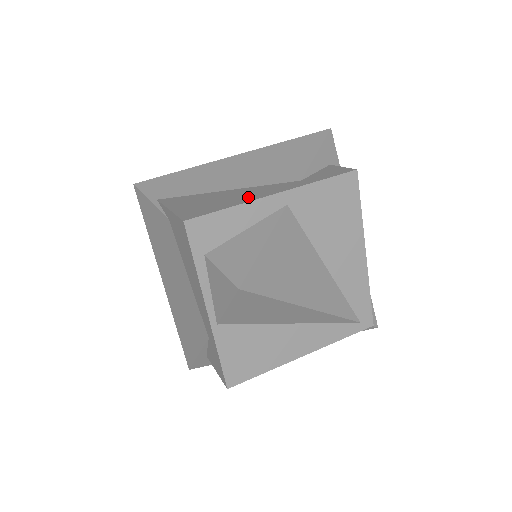
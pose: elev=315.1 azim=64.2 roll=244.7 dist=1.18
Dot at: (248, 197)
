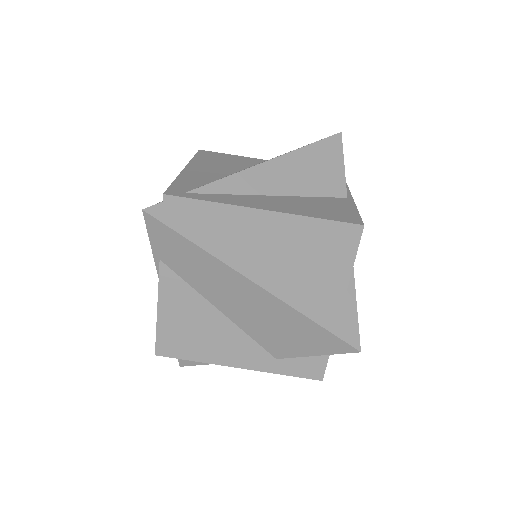
Dot at: (219, 354)
